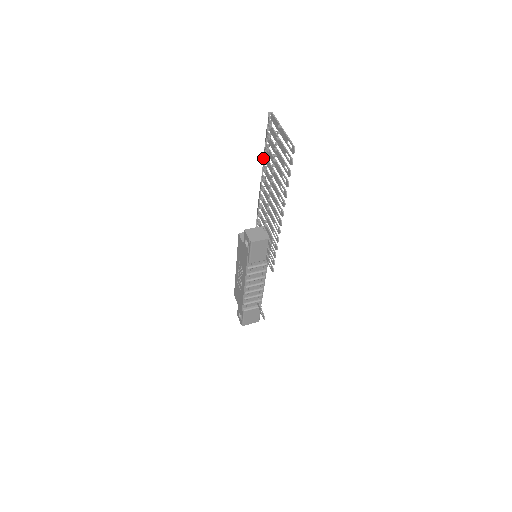
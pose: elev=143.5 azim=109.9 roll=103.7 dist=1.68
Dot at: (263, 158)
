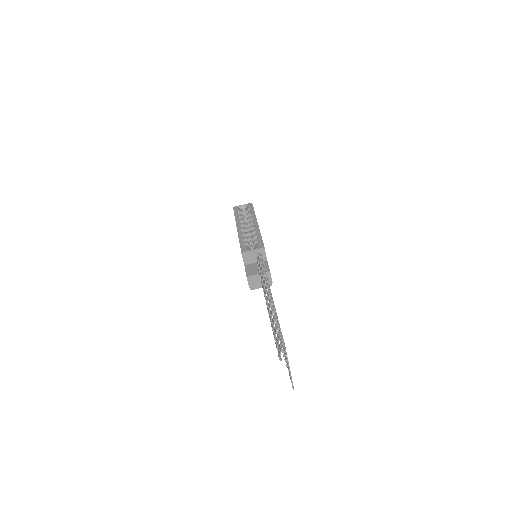
Dot at: (272, 313)
